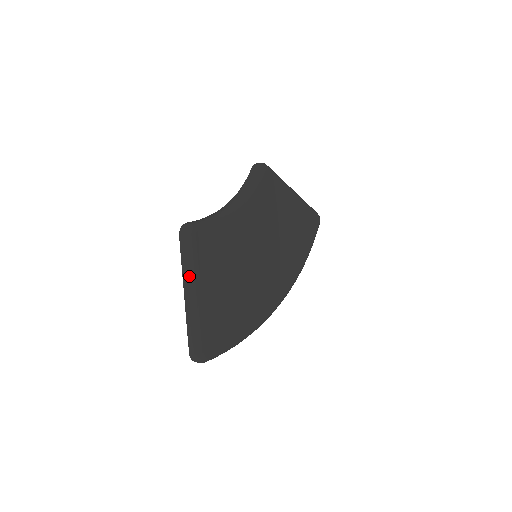
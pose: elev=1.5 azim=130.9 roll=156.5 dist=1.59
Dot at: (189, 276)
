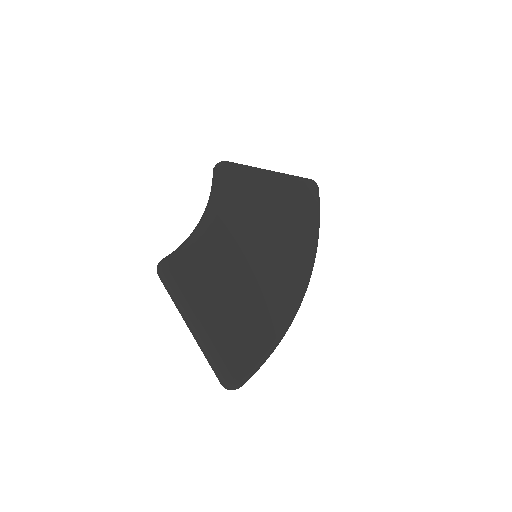
Dot at: (184, 311)
